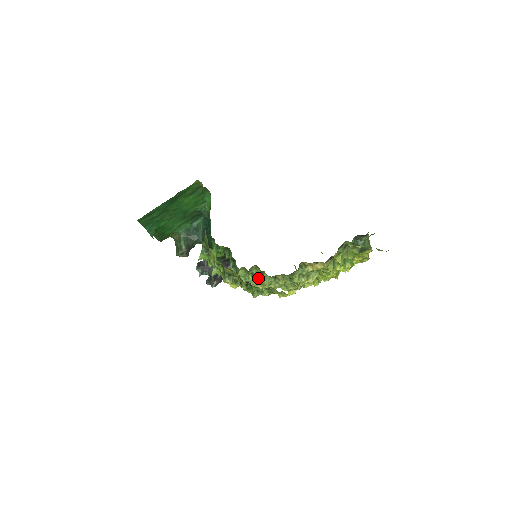
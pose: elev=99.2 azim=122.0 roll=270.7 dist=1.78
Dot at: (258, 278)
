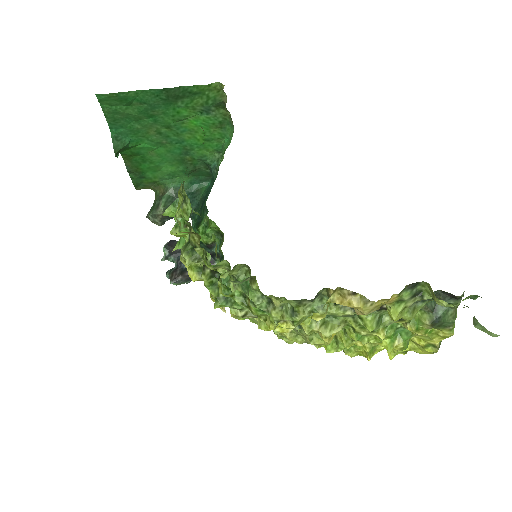
Dot at: (242, 291)
